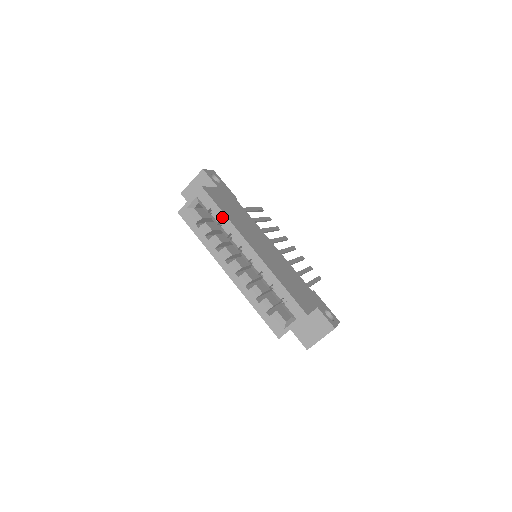
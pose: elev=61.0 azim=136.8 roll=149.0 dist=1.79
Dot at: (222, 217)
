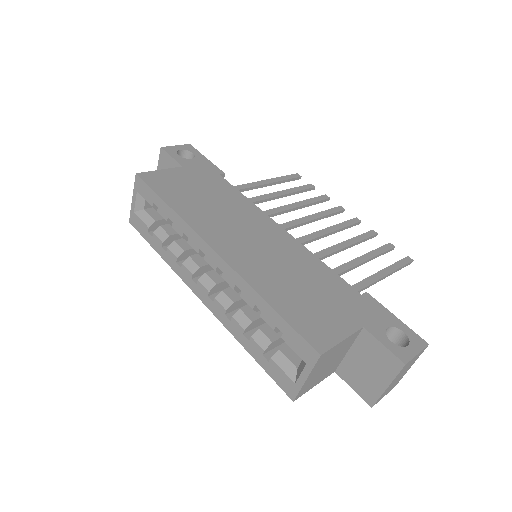
Dot at: (168, 211)
